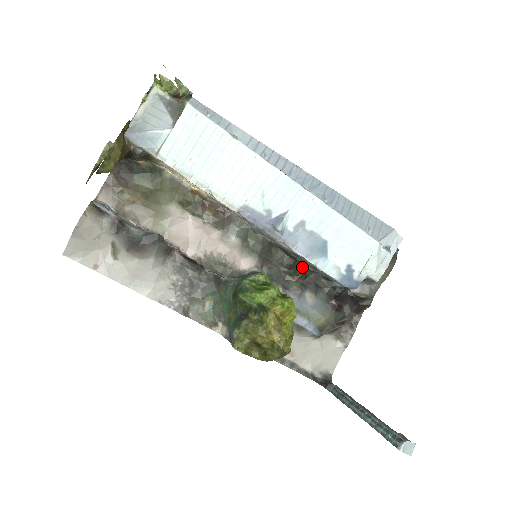
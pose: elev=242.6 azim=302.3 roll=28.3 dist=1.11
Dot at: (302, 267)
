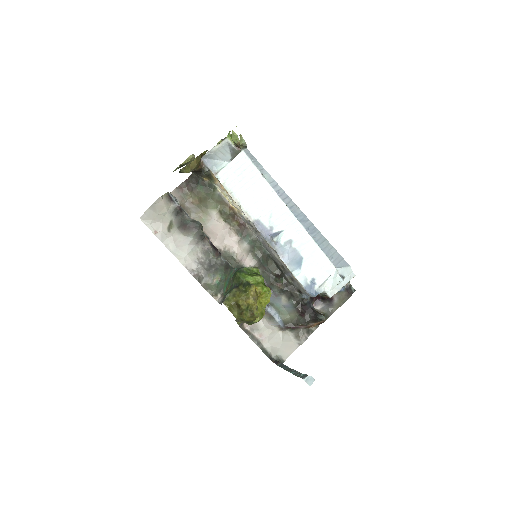
Dot at: (285, 278)
